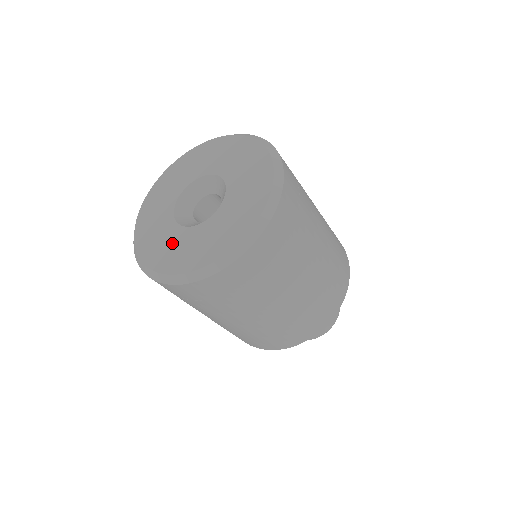
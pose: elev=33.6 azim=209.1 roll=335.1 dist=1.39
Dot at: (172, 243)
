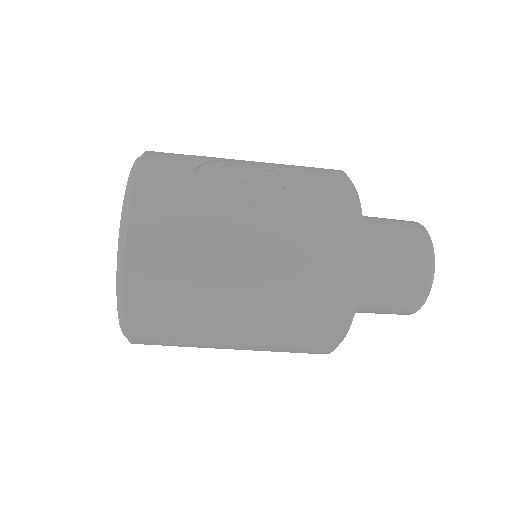
Dot at: occluded
